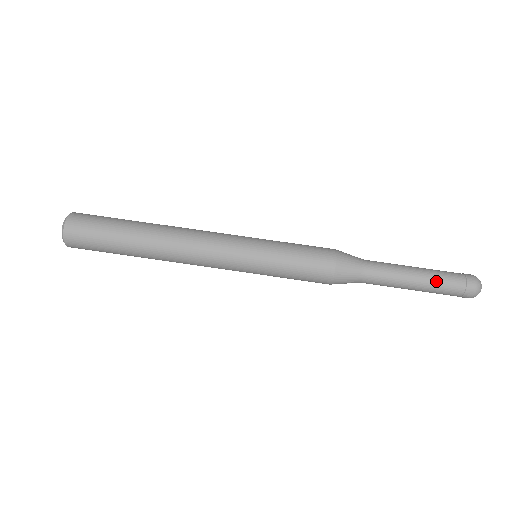
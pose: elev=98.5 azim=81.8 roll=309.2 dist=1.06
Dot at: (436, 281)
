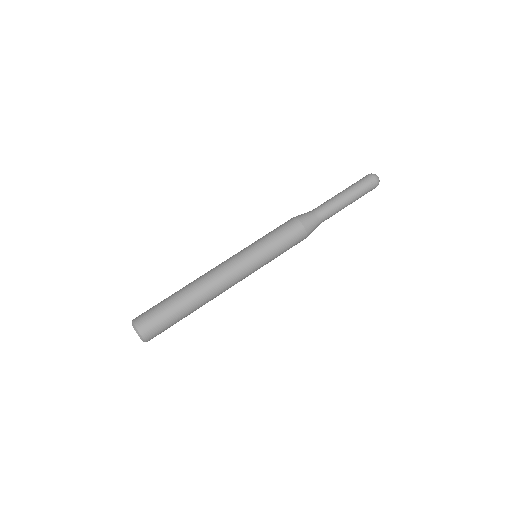
Dot at: (352, 188)
